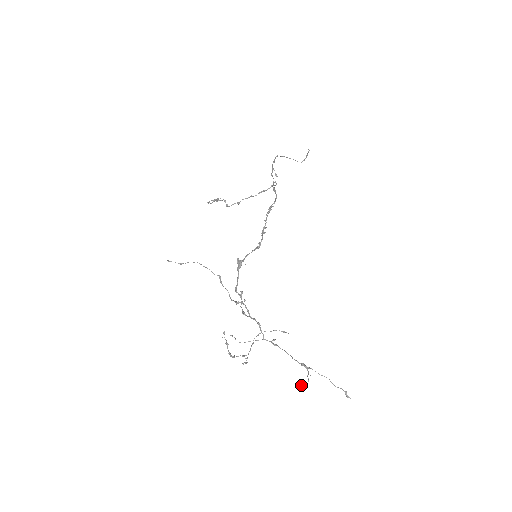
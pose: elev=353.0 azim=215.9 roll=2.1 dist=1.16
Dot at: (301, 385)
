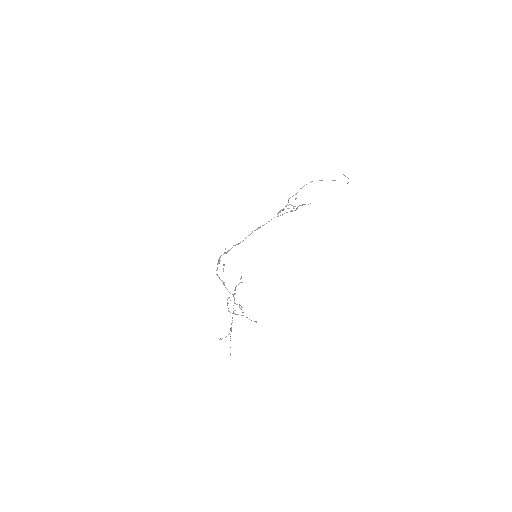
Dot at: (220, 338)
